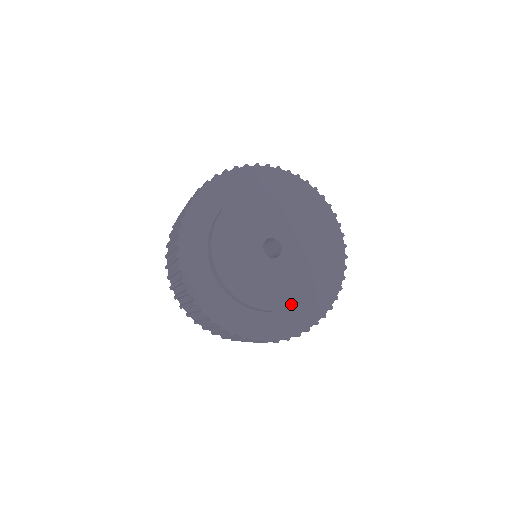
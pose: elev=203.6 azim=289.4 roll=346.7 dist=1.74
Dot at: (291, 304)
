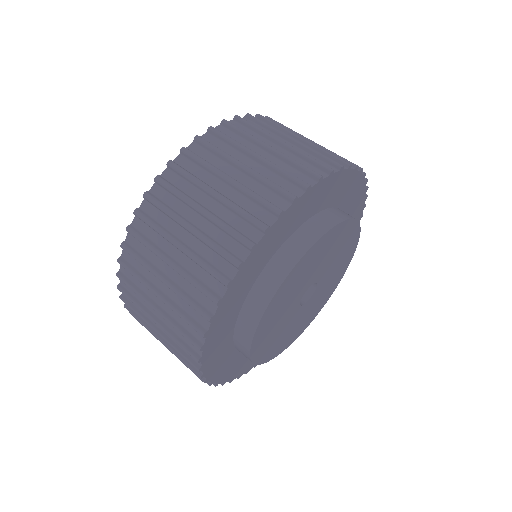
Dot at: (281, 351)
